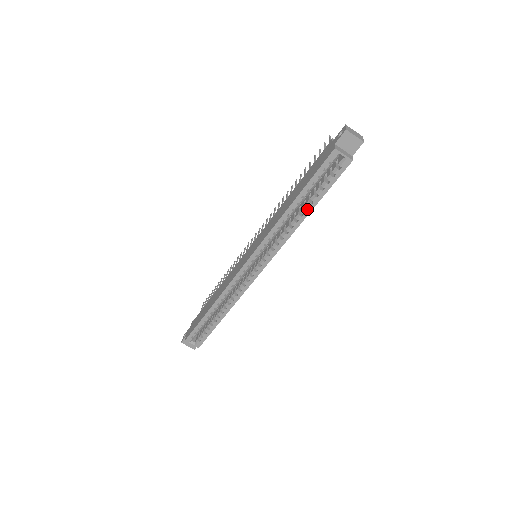
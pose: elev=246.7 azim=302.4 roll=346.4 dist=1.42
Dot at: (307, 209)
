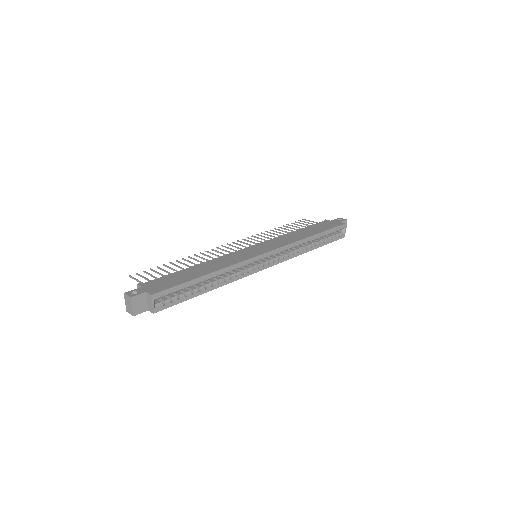
Dot at: (315, 246)
